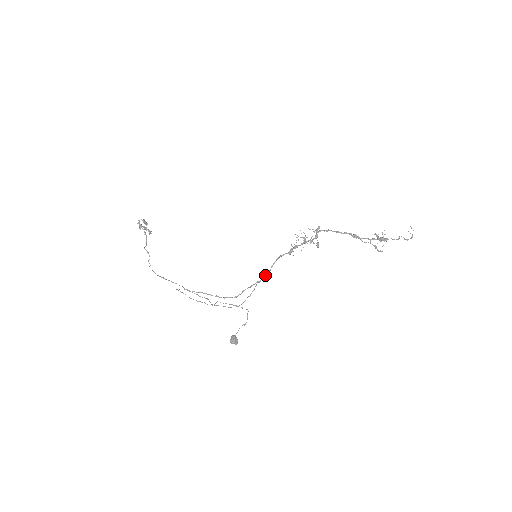
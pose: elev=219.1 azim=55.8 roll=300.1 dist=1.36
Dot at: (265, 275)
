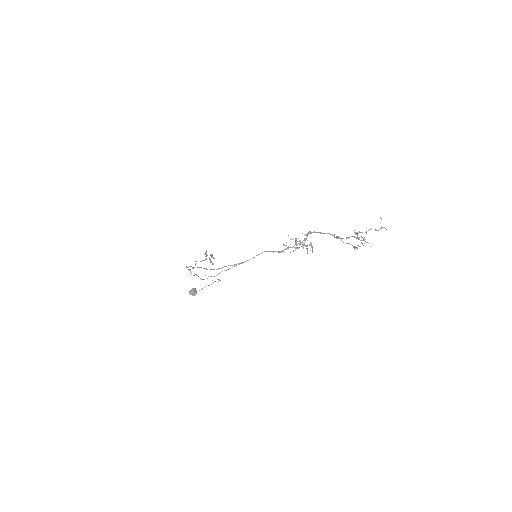
Dot at: occluded
